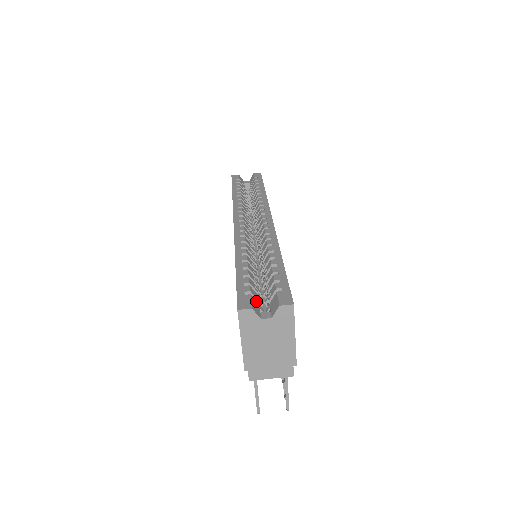
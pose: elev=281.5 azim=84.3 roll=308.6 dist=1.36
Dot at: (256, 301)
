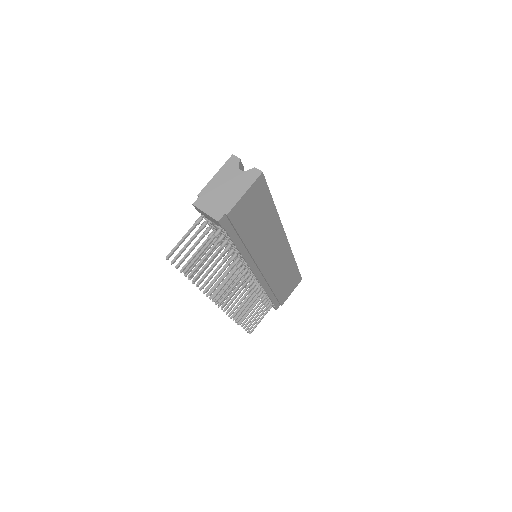
Dot at: occluded
